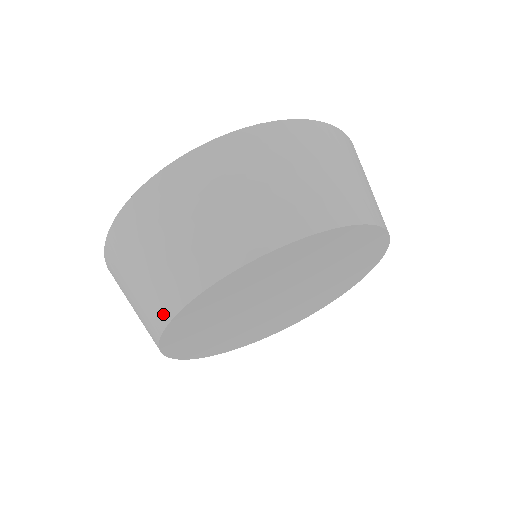
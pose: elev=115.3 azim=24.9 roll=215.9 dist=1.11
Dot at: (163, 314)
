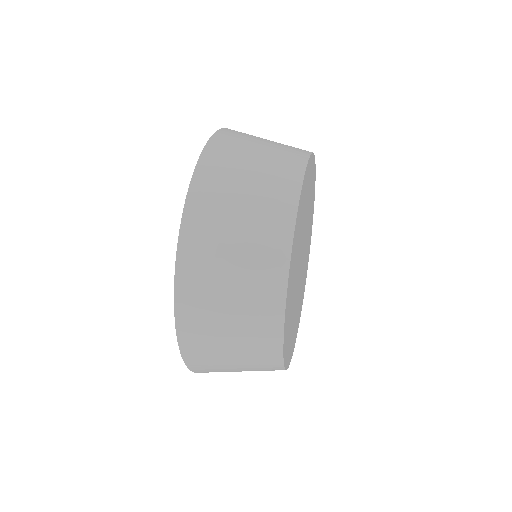
Dot at: (277, 288)
